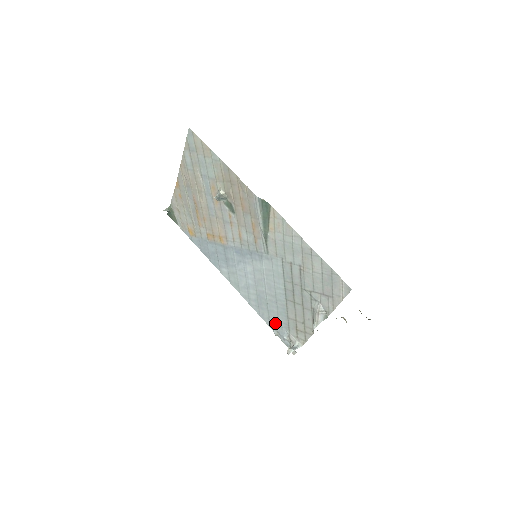
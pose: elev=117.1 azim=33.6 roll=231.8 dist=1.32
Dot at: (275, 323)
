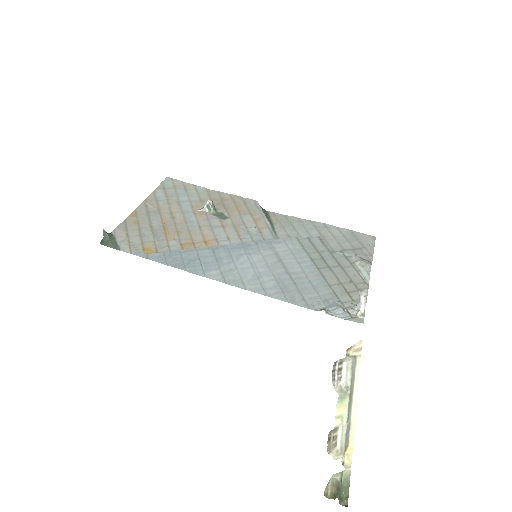
Dot at: (315, 300)
